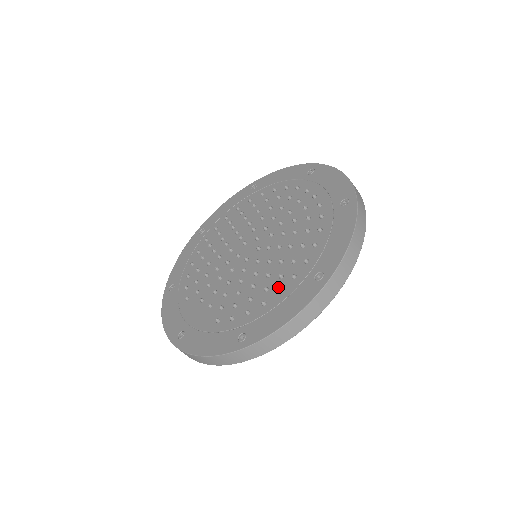
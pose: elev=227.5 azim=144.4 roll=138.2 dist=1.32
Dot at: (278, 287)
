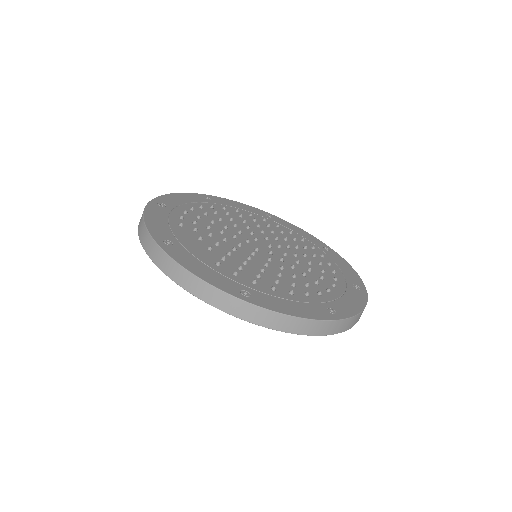
Dot at: (290, 289)
